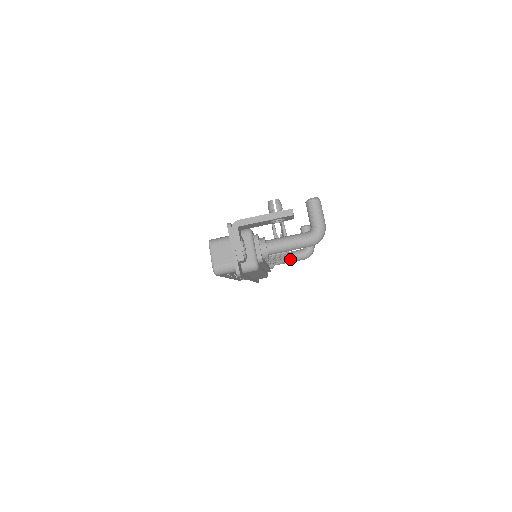
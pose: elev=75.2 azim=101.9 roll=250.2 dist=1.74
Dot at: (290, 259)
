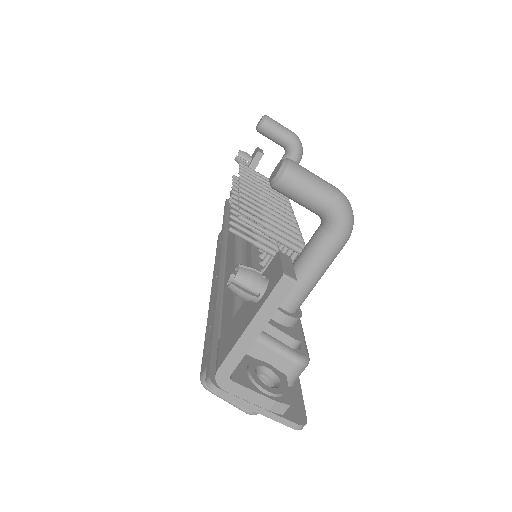
Dot at: occluded
